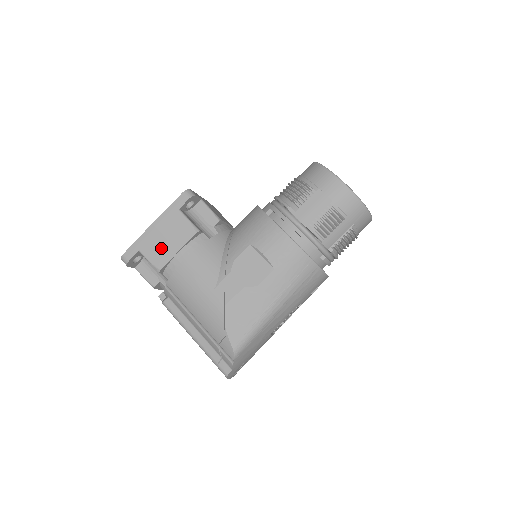
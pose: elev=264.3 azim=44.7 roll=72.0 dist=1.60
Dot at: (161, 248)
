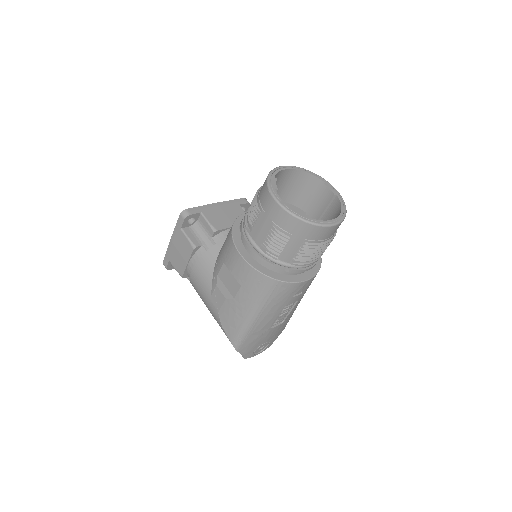
Dot at: (178, 260)
